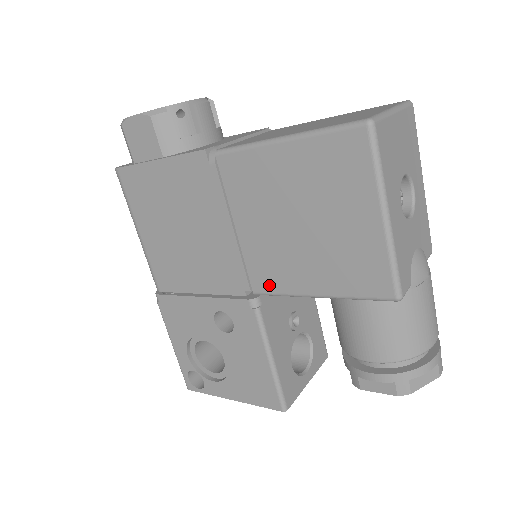
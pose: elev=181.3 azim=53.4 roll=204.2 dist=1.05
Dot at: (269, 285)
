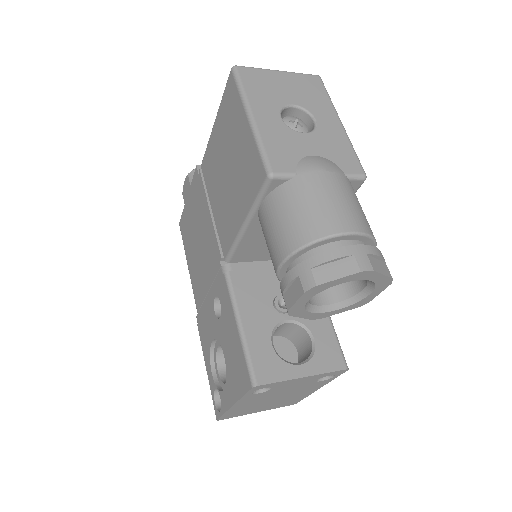
Dot at: (228, 243)
